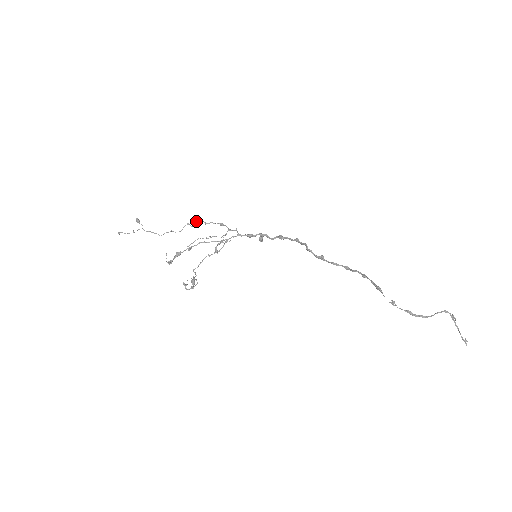
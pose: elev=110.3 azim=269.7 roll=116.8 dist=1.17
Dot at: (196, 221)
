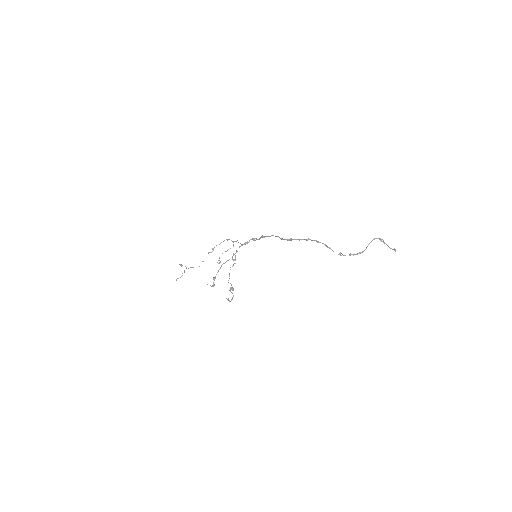
Dot at: (212, 248)
